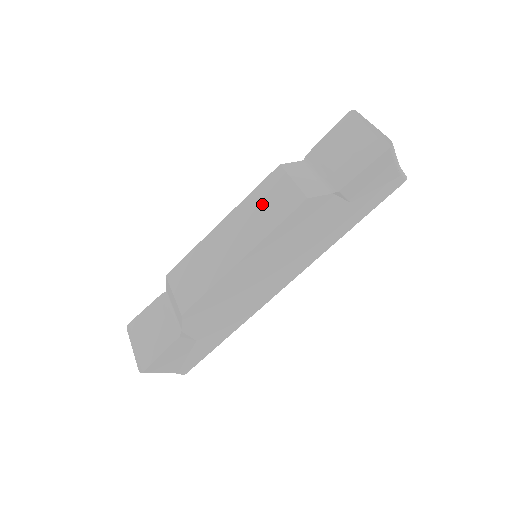
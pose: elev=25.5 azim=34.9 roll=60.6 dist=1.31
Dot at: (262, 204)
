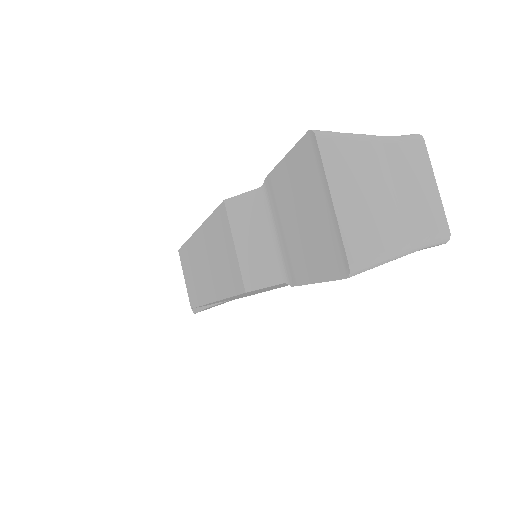
Dot at: (217, 248)
